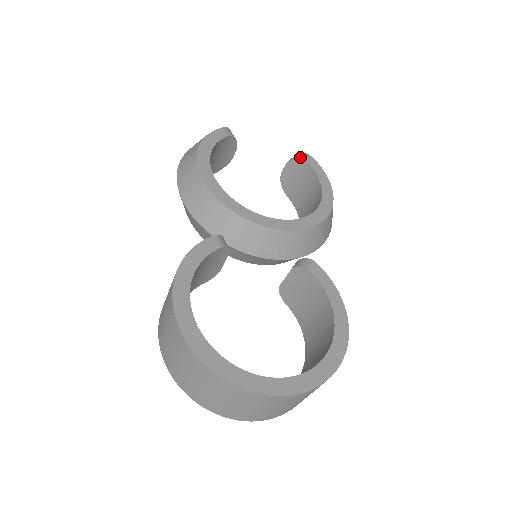
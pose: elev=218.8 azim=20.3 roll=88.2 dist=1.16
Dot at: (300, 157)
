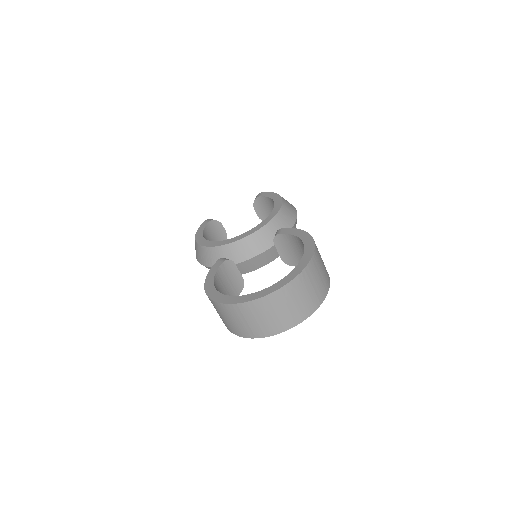
Dot at: (255, 198)
